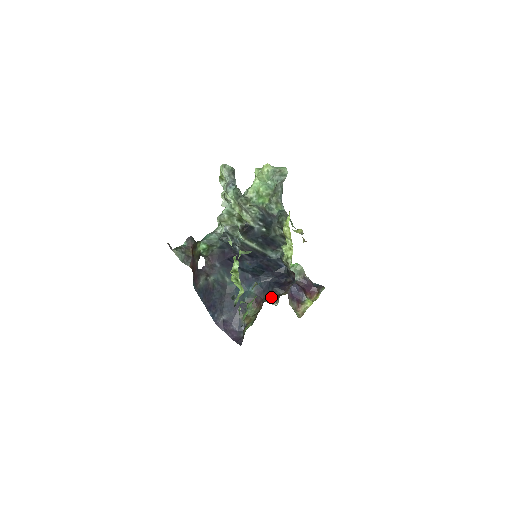
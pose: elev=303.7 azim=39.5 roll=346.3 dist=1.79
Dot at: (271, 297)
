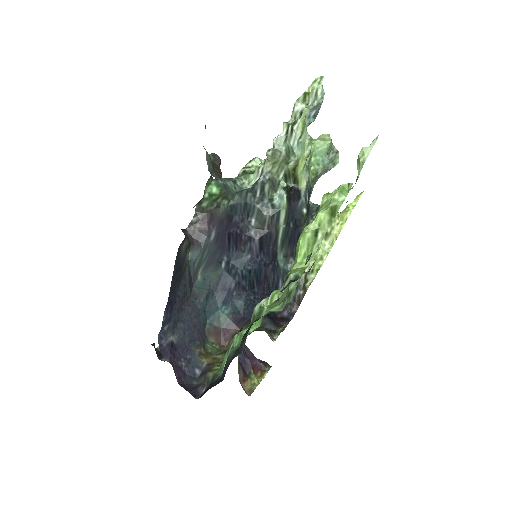
Dot at: (263, 327)
